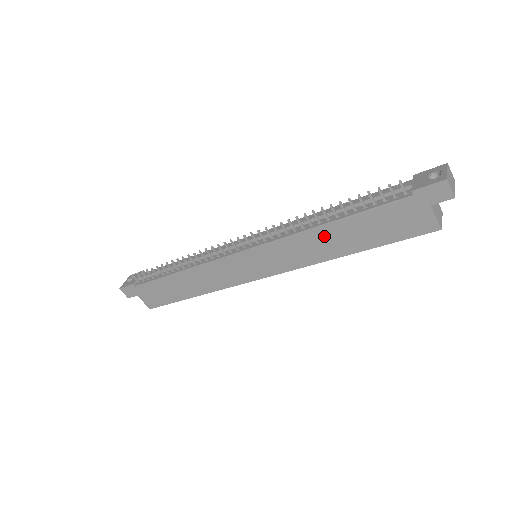
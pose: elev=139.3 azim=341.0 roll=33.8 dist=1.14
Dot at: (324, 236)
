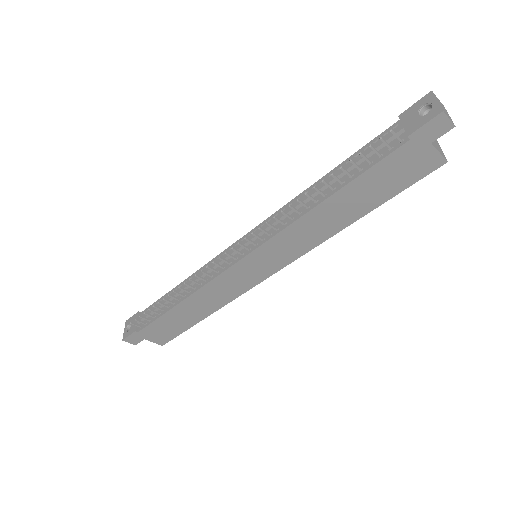
Dot at: (325, 213)
